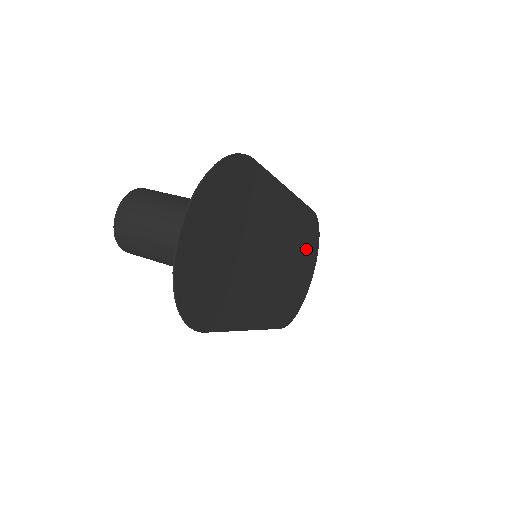
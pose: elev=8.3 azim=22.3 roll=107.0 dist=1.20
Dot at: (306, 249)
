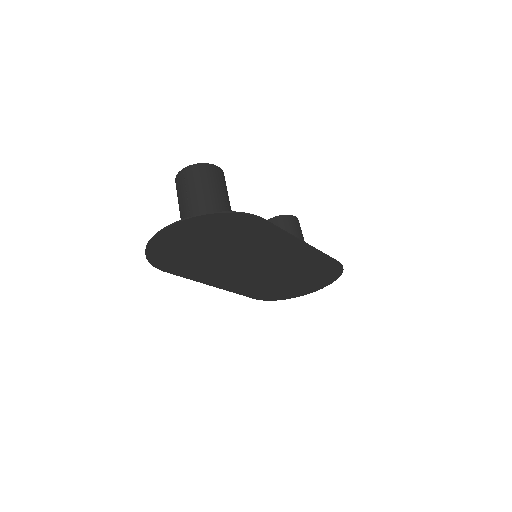
Dot at: (315, 276)
